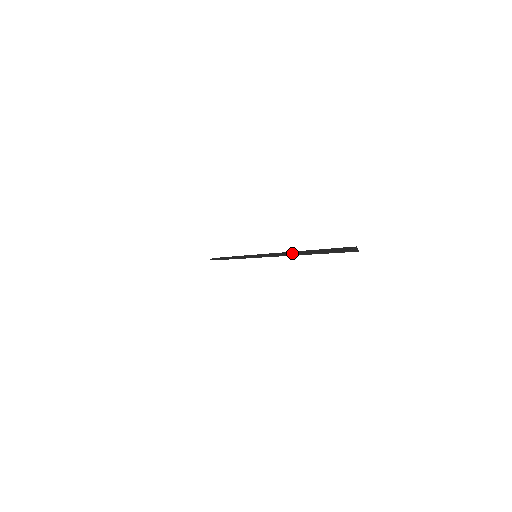
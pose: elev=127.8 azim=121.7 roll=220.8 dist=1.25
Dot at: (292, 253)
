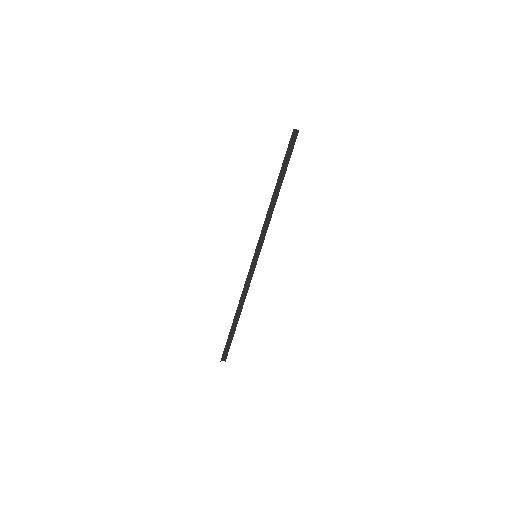
Dot at: (274, 194)
